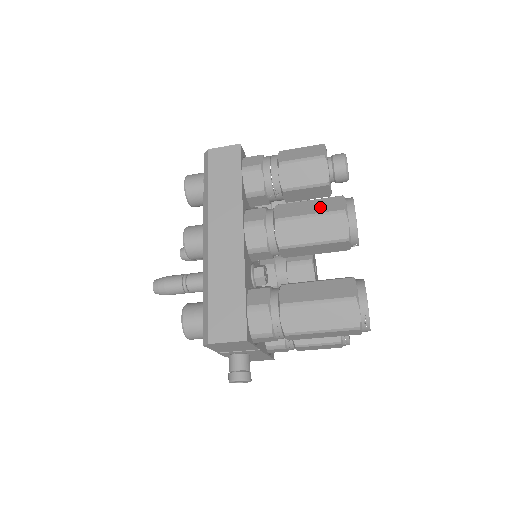
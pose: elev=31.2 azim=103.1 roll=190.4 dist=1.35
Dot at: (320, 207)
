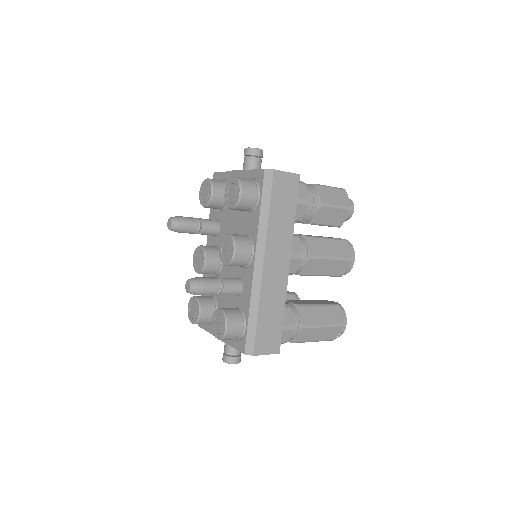
Dot at: (337, 251)
